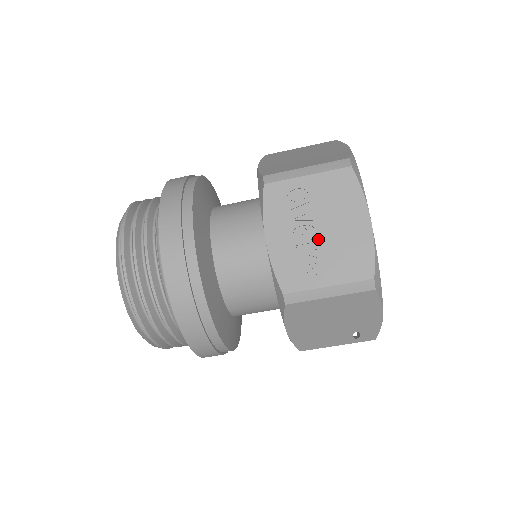
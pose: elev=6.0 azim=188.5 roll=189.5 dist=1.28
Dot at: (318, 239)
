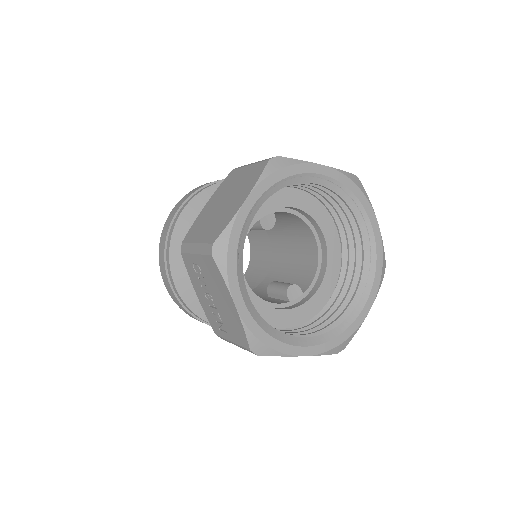
Dot at: (216, 306)
